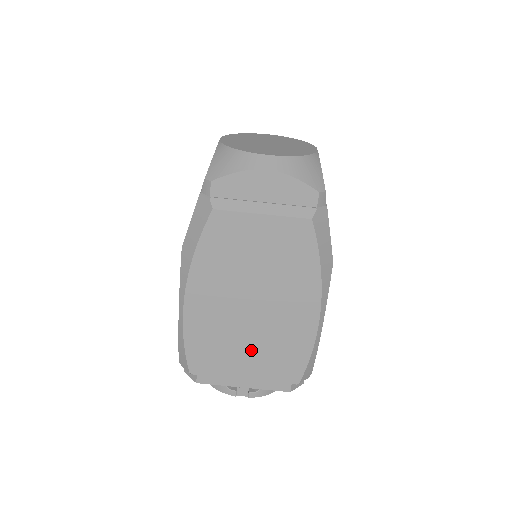
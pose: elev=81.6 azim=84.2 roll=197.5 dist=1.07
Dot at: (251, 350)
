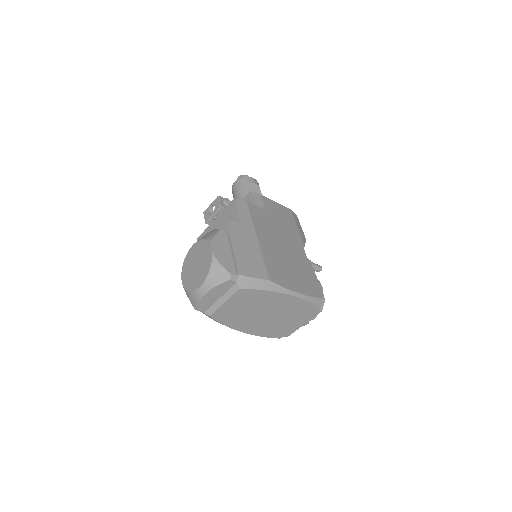
Dot at: (287, 319)
